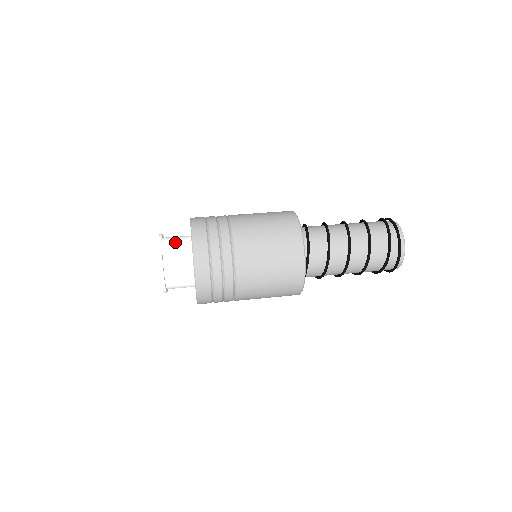
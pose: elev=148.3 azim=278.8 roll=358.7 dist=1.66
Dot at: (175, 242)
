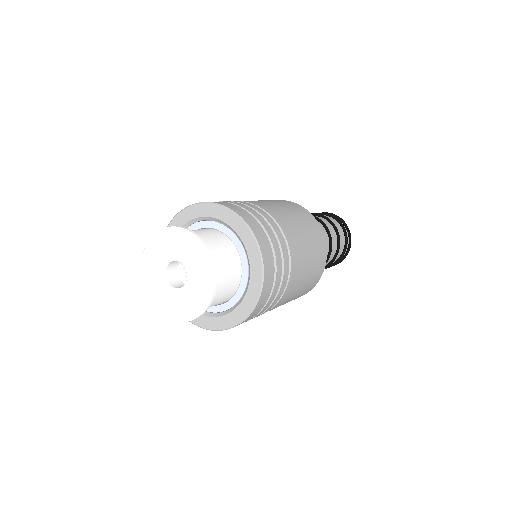
Dot at: (201, 233)
